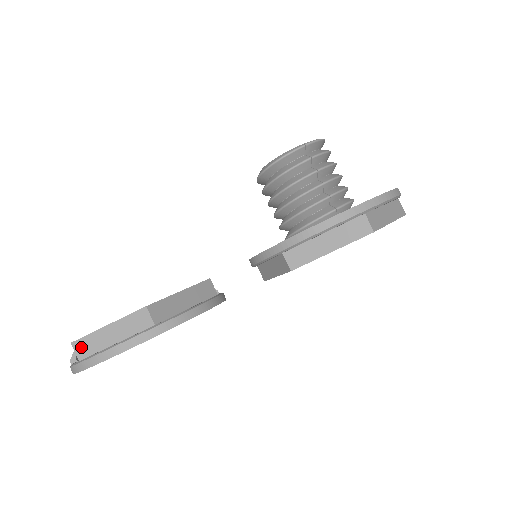
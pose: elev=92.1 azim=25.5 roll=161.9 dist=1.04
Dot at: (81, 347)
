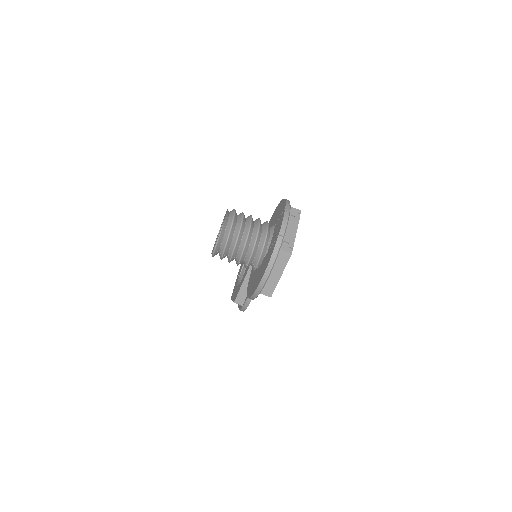
Dot at: occluded
